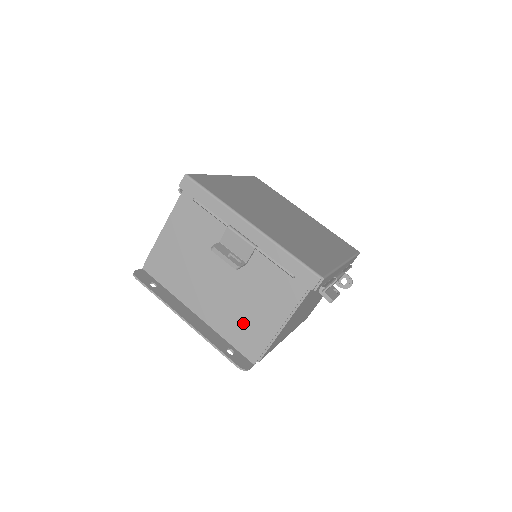
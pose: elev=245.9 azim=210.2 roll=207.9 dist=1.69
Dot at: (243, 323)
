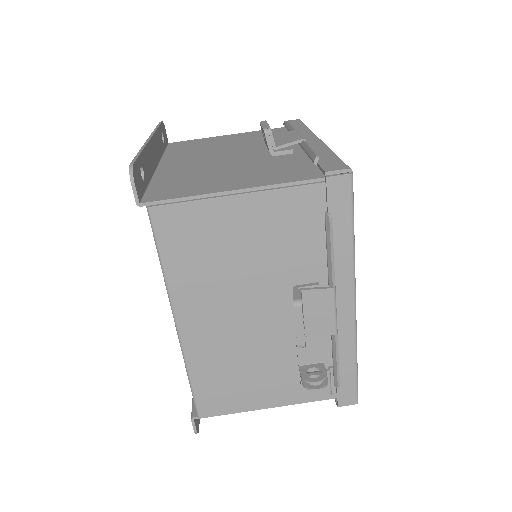
Dot at: (194, 179)
